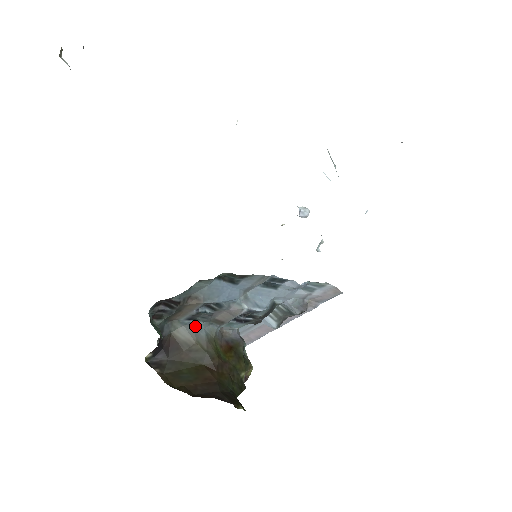
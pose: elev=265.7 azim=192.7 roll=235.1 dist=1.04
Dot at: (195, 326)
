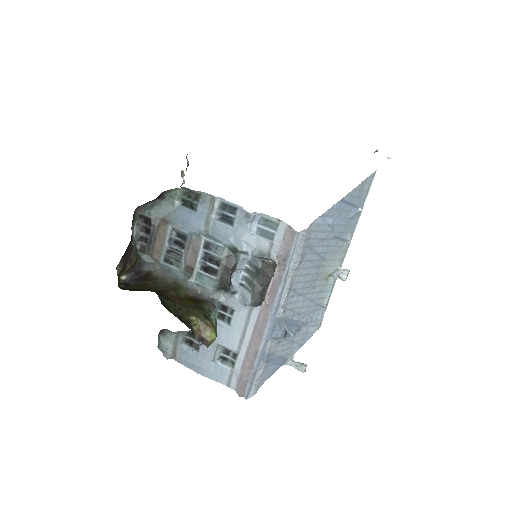
Dot at: (170, 270)
